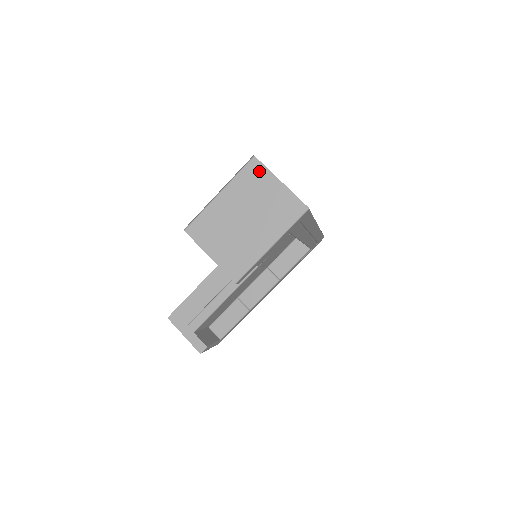
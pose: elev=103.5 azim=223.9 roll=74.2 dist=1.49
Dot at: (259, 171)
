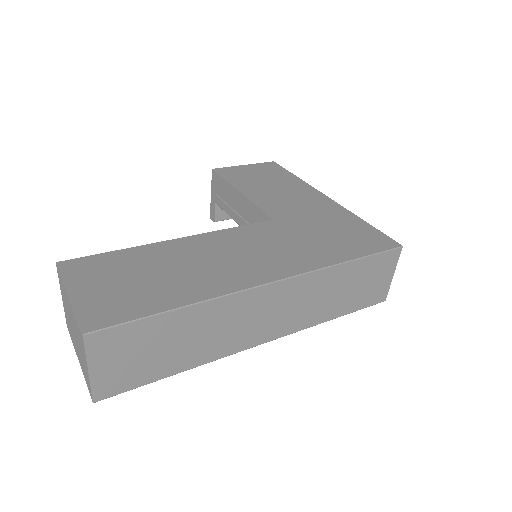
Dot at: (82, 343)
